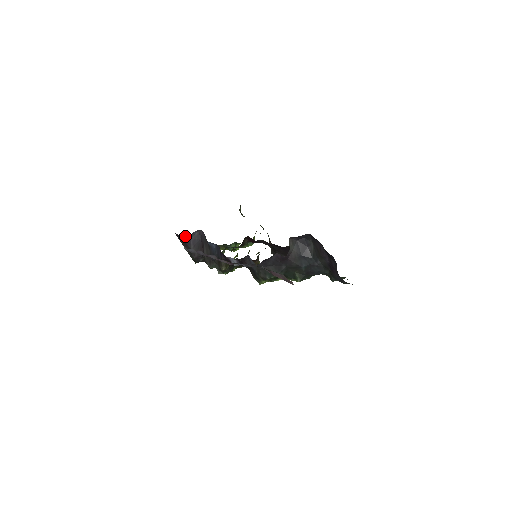
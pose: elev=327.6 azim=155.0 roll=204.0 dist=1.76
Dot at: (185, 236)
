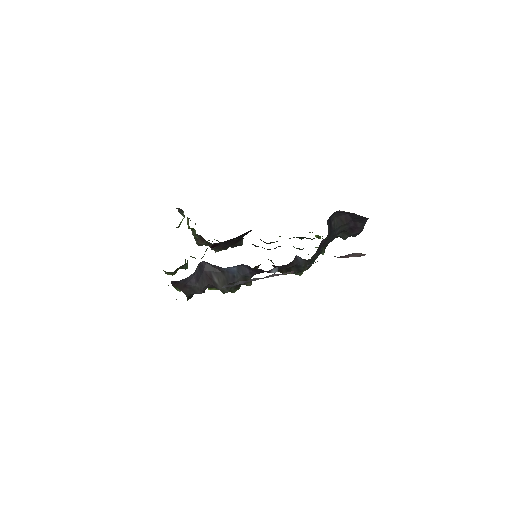
Dot at: (186, 278)
